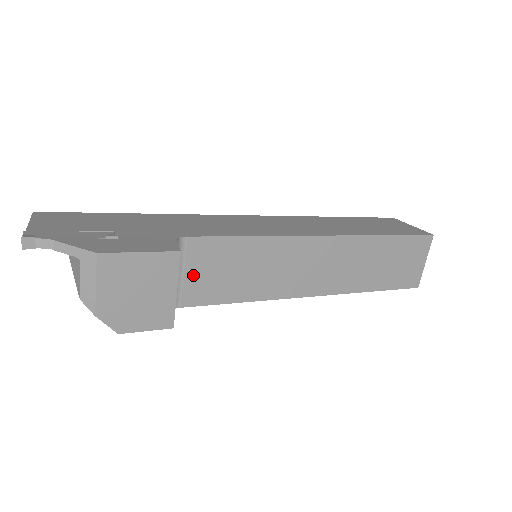
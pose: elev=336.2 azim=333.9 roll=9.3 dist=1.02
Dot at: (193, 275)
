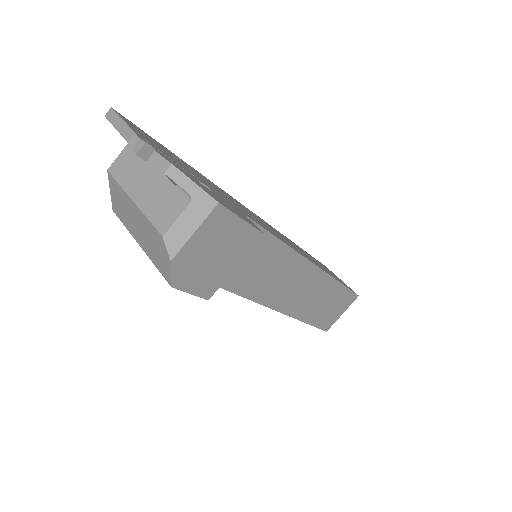
Dot at: occluded
